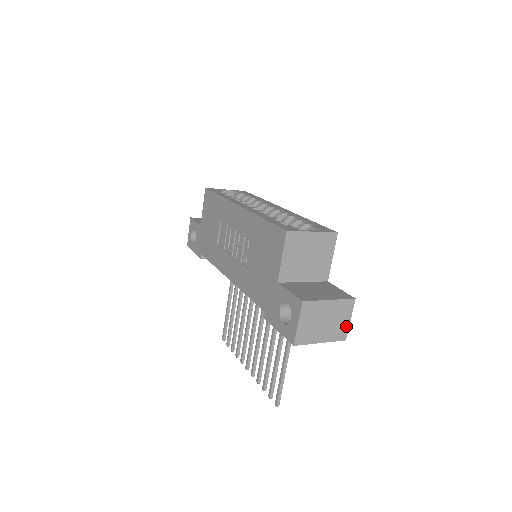
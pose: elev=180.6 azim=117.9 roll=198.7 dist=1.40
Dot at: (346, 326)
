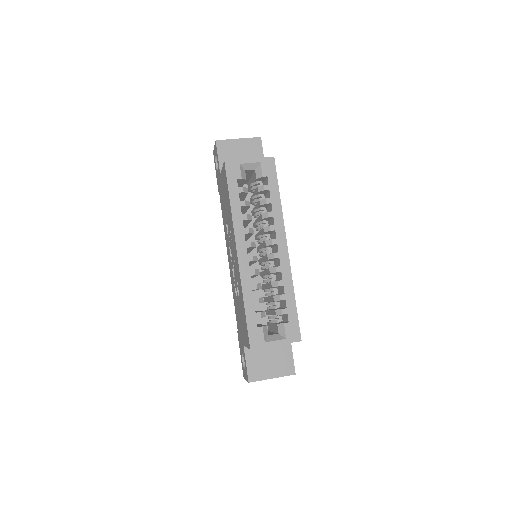
Dot at: occluded
